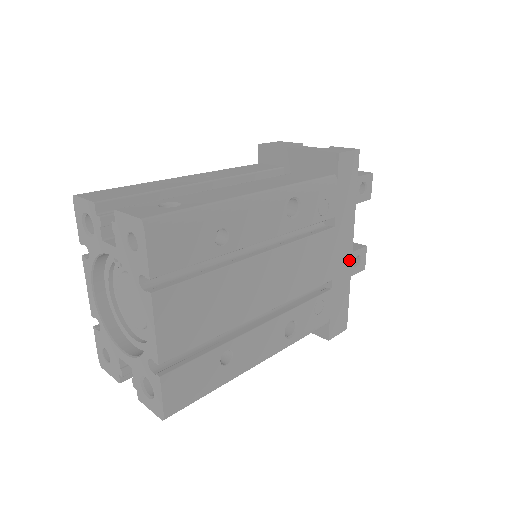
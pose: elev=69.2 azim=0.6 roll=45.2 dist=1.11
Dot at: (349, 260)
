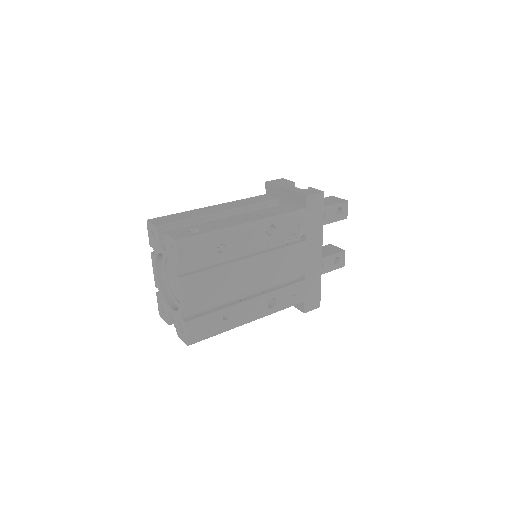
Dot at: (319, 262)
